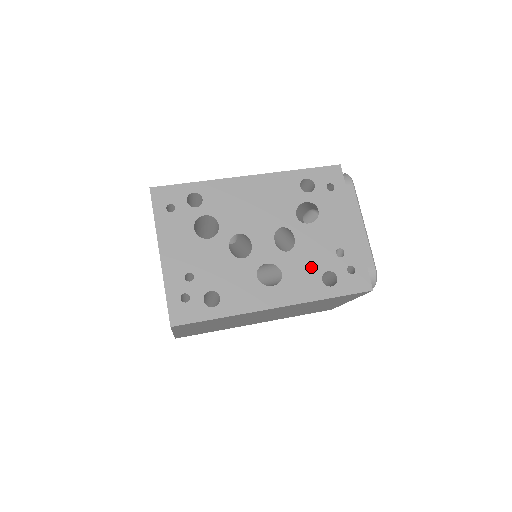
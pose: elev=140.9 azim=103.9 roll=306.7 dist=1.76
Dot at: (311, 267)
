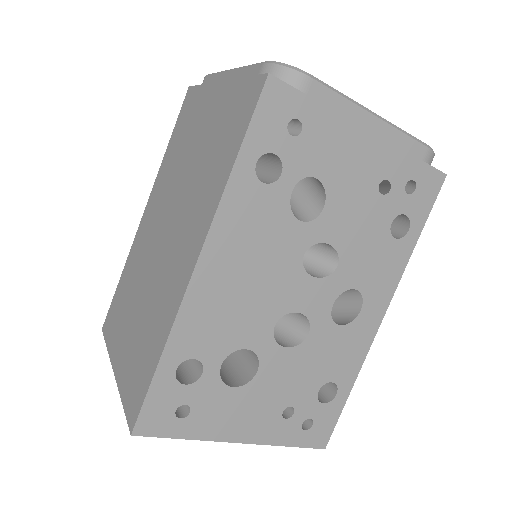
Dot at: (374, 244)
